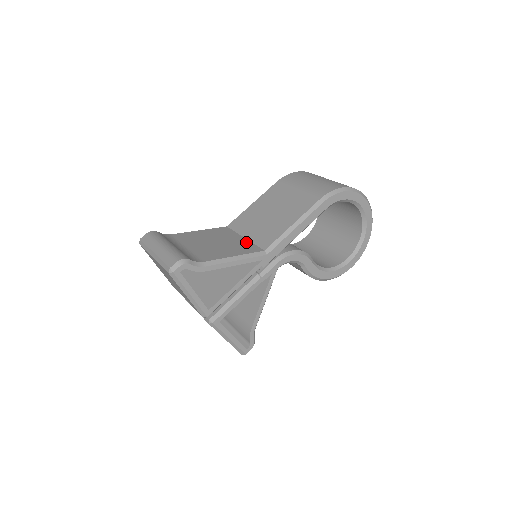
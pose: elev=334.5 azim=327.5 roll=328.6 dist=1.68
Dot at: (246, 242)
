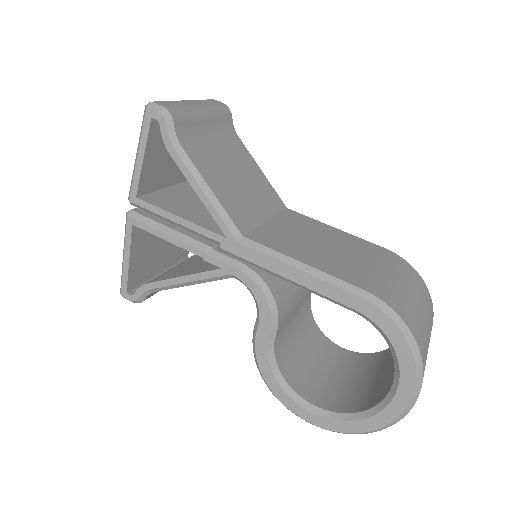
Dot at: (256, 218)
